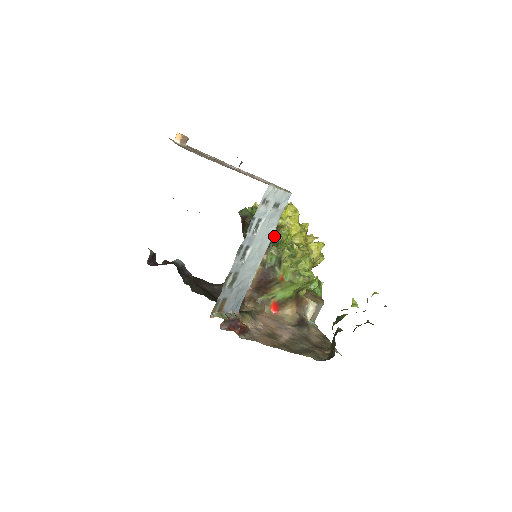
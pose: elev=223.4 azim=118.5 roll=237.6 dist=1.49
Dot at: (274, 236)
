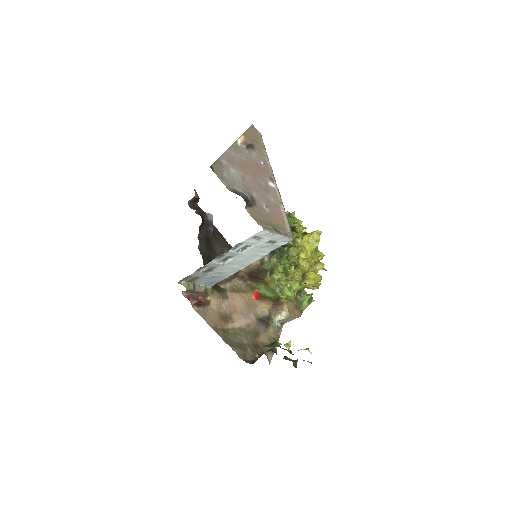
Dot at: (283, 250)
